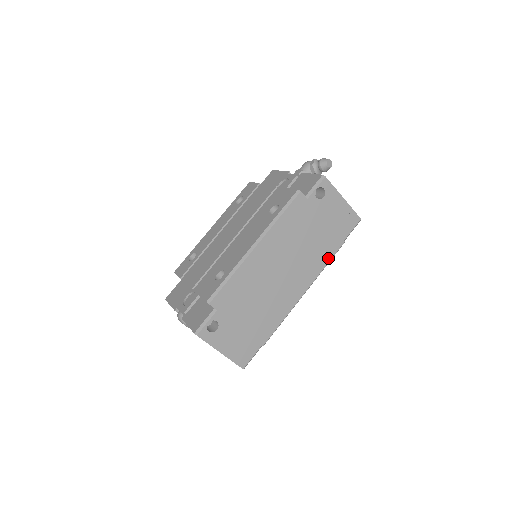
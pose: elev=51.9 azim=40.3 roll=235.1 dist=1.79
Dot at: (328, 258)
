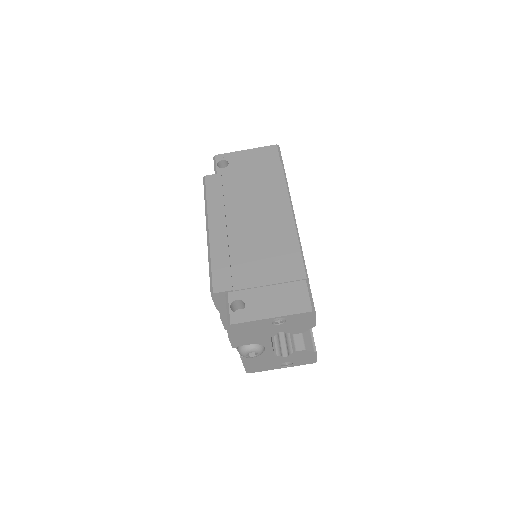
Dot at: (282, 182)
